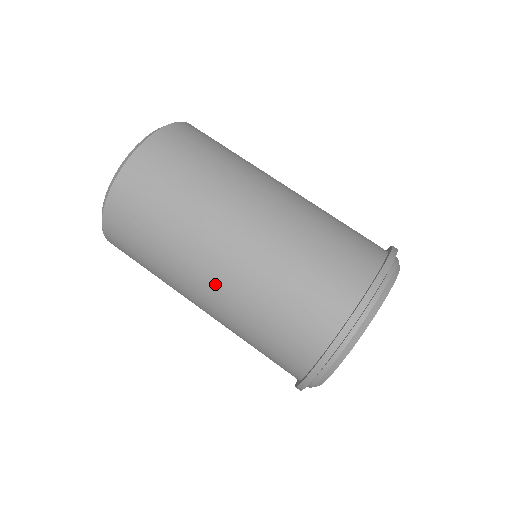
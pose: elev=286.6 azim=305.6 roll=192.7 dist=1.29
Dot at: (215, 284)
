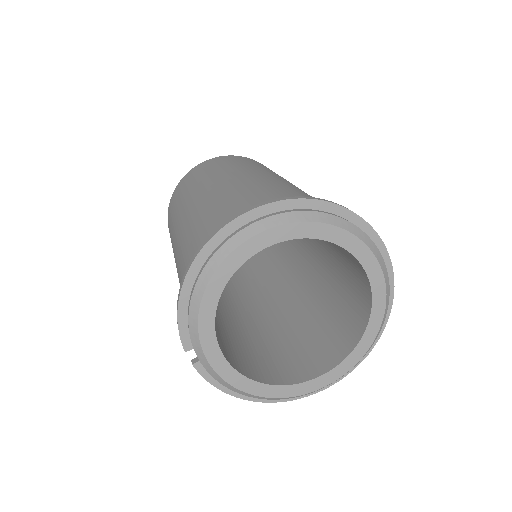
Dot at: (268, 177)
